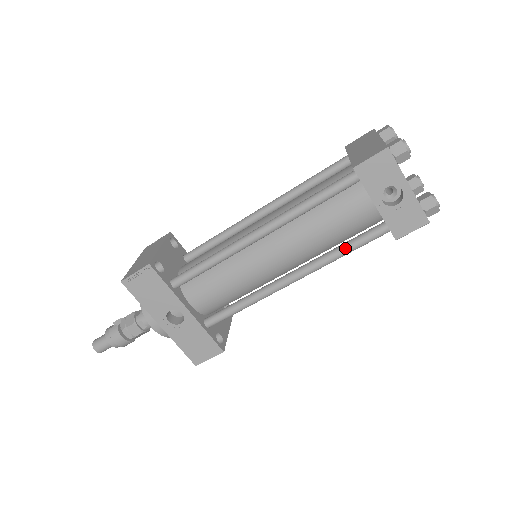
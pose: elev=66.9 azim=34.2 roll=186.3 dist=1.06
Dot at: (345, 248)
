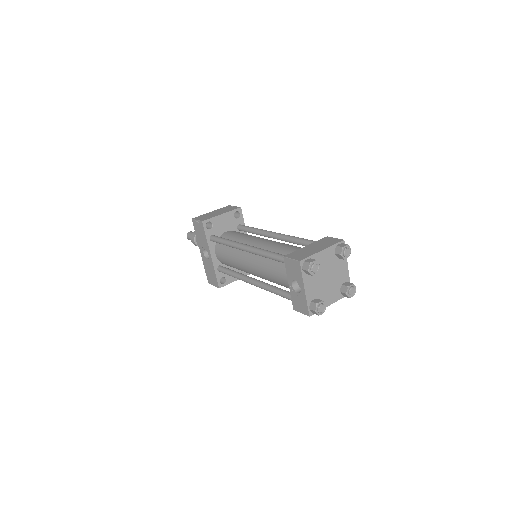
Dot at: (276, 291)
